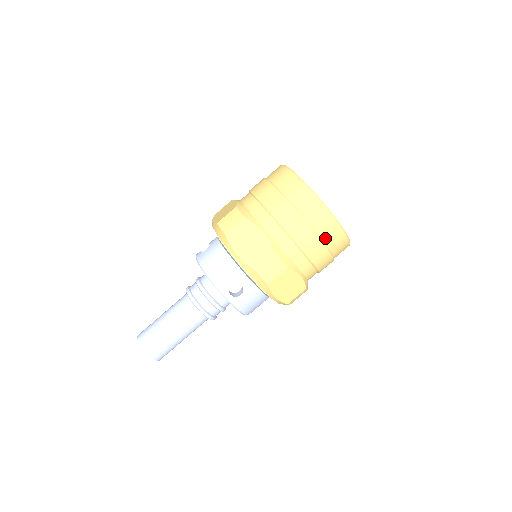
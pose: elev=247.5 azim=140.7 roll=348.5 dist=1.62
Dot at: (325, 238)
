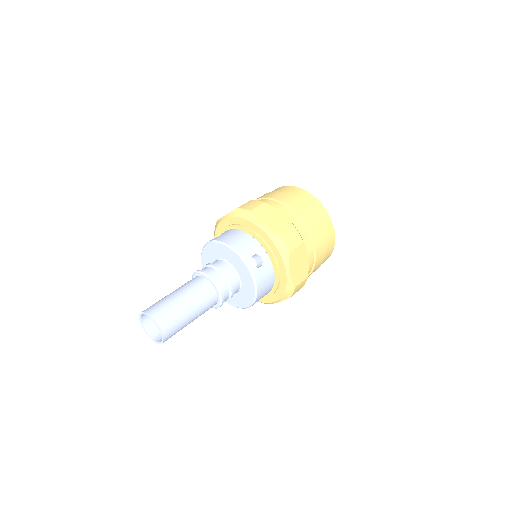
Dot at: (324, 231)
